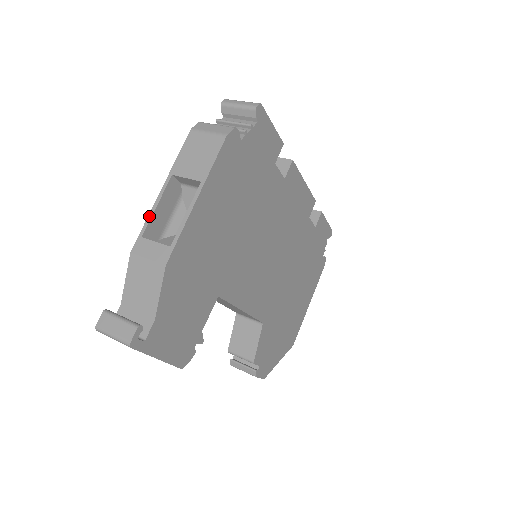
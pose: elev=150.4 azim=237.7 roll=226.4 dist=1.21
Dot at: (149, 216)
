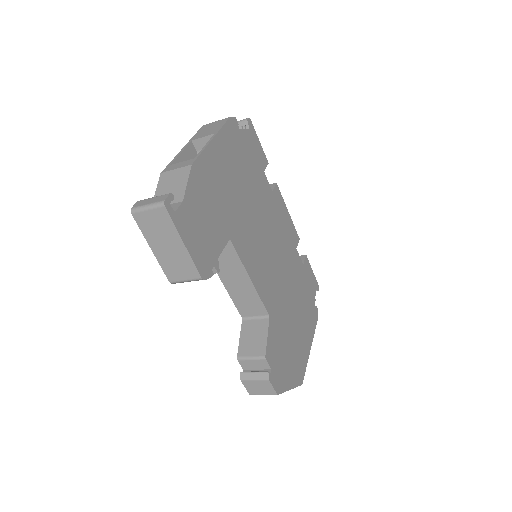
Dot at: (175, 157)
